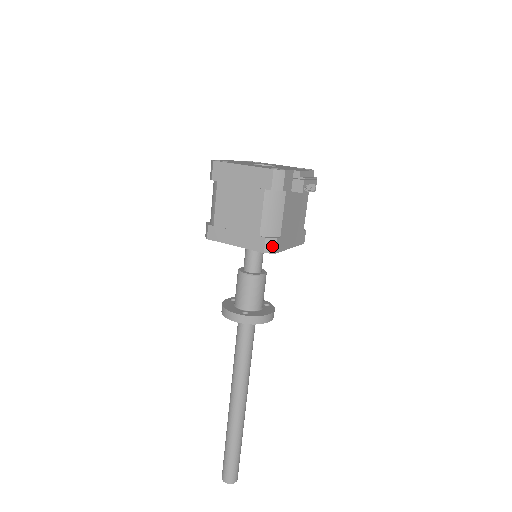
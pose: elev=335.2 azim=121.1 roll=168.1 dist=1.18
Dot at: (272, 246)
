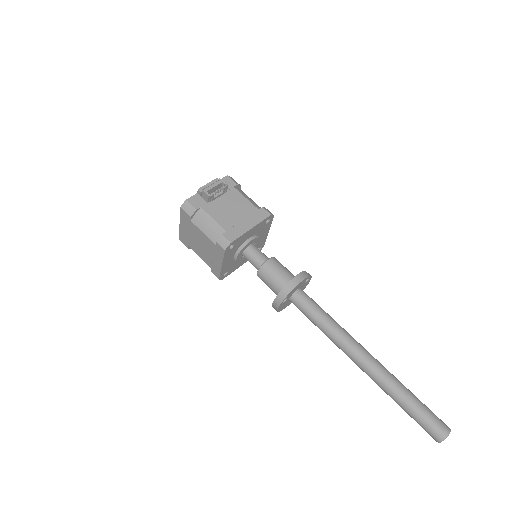
Dot at: (224, 241)
